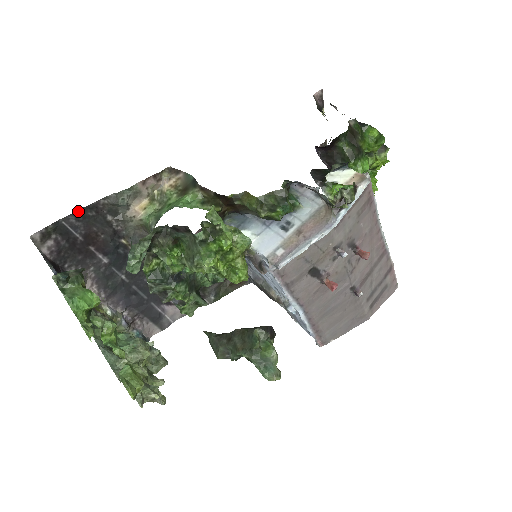
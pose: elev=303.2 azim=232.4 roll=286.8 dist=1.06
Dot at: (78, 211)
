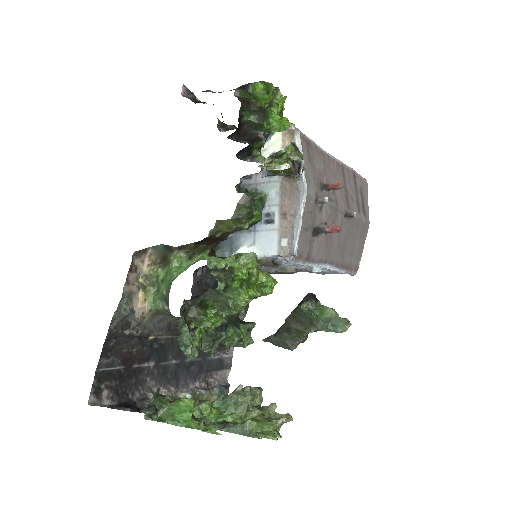
Dot at: (102, 351)
